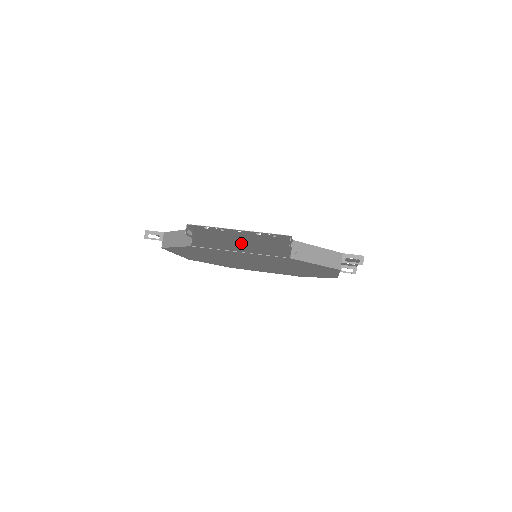
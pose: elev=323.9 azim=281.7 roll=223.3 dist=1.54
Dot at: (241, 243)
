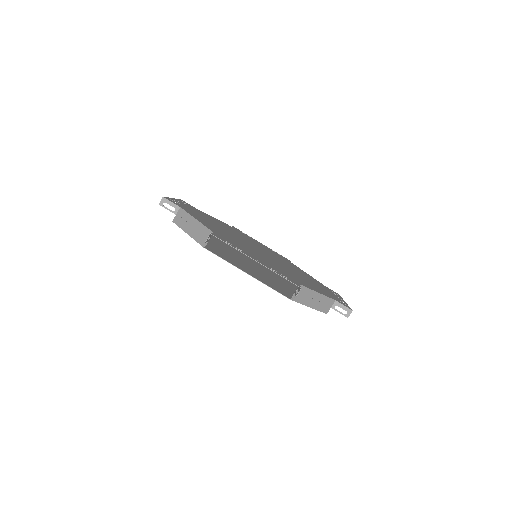
Dot at: (249, 247)
